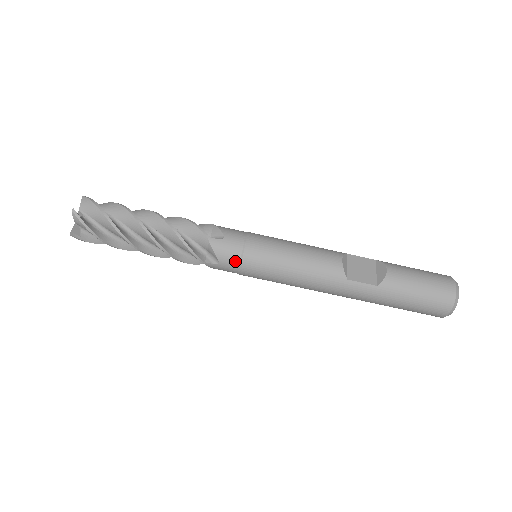
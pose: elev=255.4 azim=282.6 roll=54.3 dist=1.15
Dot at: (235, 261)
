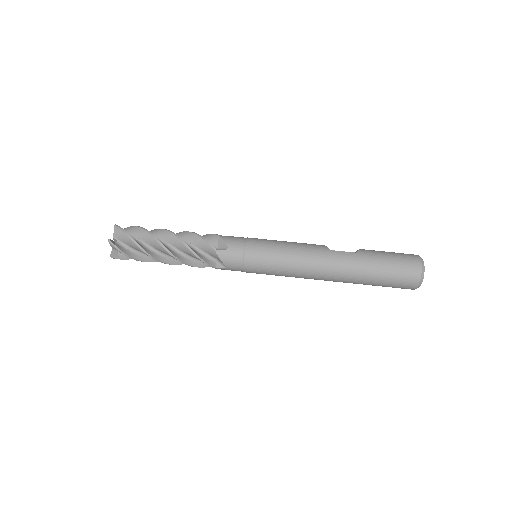
Dot at: (241, 245)
